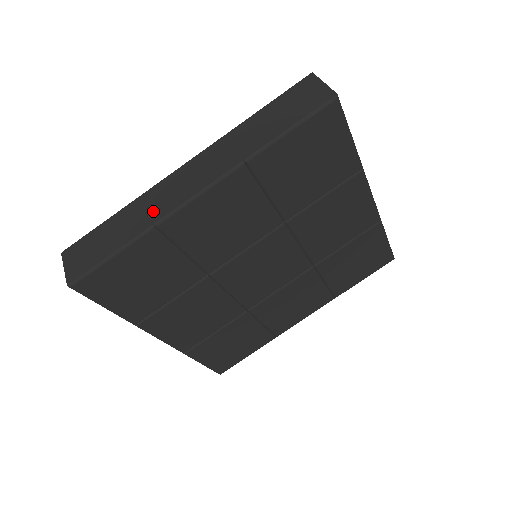
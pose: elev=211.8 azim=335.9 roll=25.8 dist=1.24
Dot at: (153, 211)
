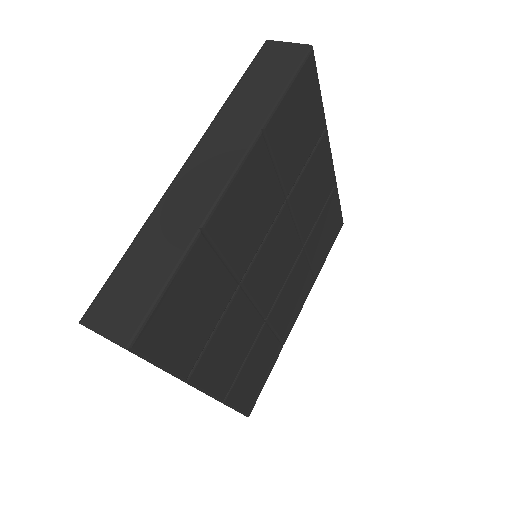
Dot at: (186, 217)
